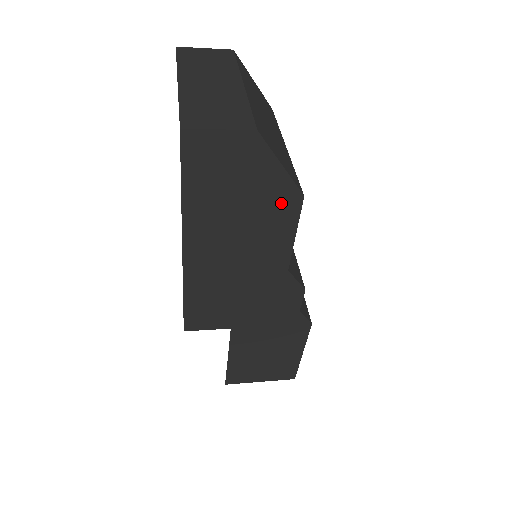
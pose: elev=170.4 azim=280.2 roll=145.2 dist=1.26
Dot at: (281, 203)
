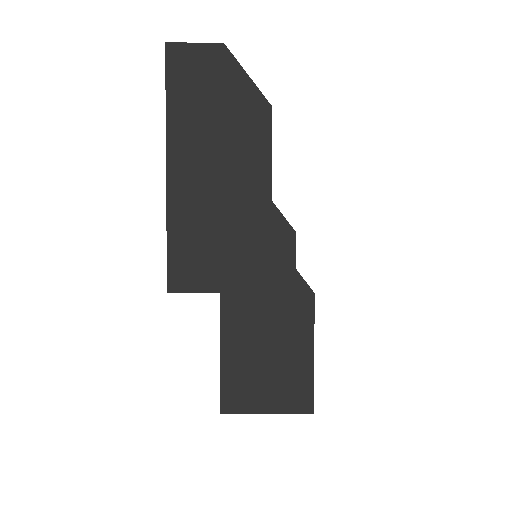
Dot at: (252, 114)
